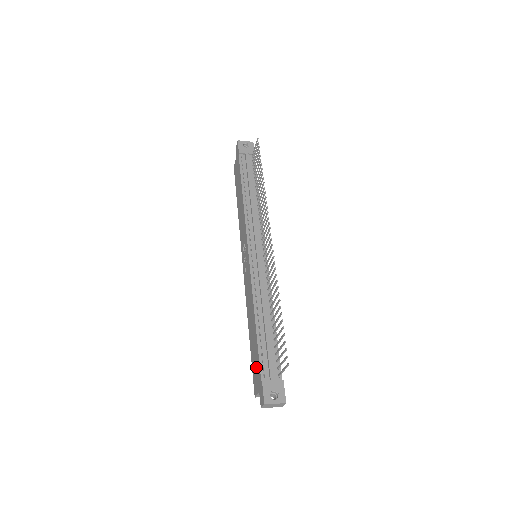
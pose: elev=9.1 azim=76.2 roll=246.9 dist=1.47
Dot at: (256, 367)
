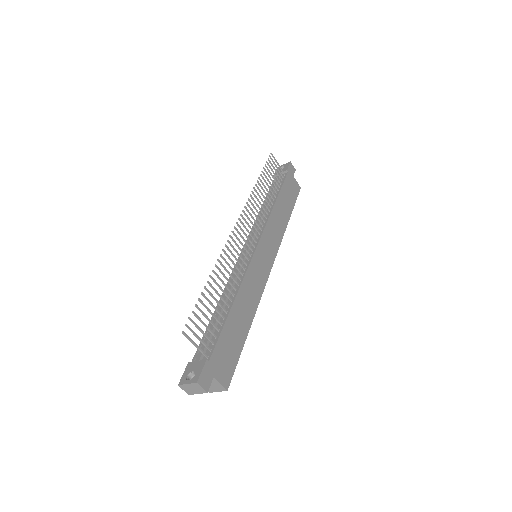
Dot at: occluded
